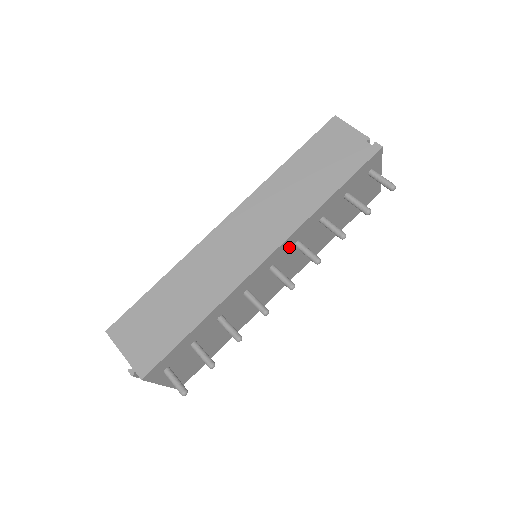
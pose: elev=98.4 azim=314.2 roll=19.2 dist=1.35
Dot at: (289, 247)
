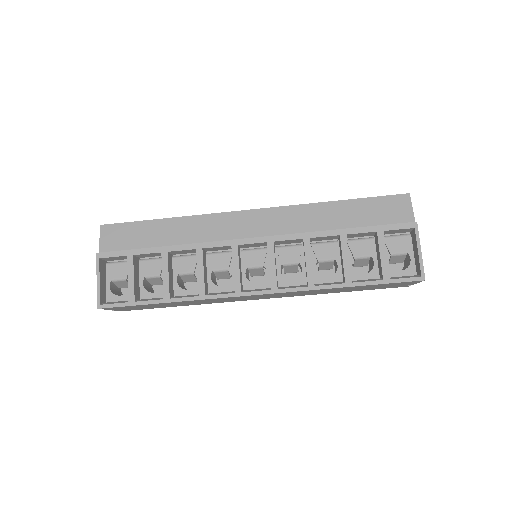
Dot at: occluded
